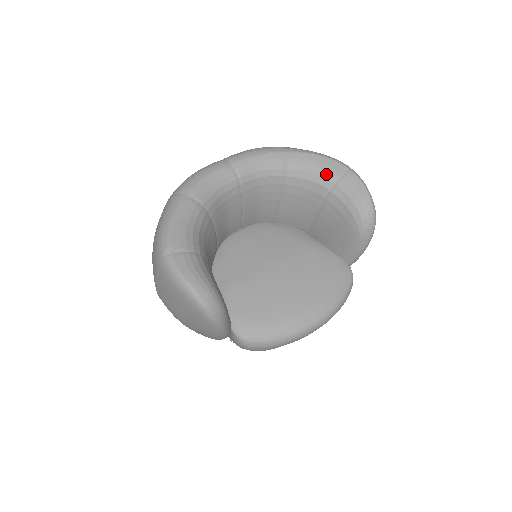
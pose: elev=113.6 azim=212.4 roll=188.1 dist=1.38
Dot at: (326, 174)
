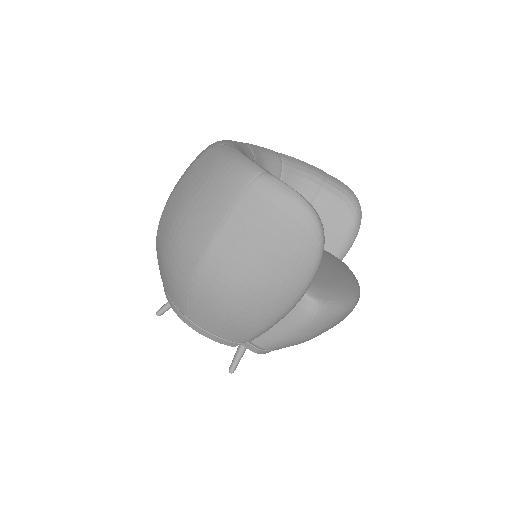
Dot at: (314, 173)
